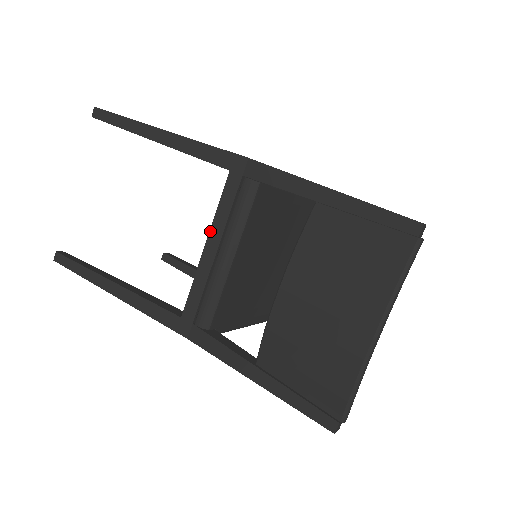
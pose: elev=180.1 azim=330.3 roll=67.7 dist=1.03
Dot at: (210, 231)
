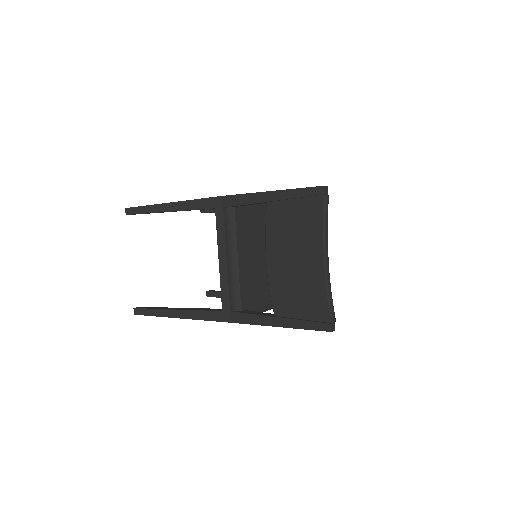
Dot at: (218, 249)
